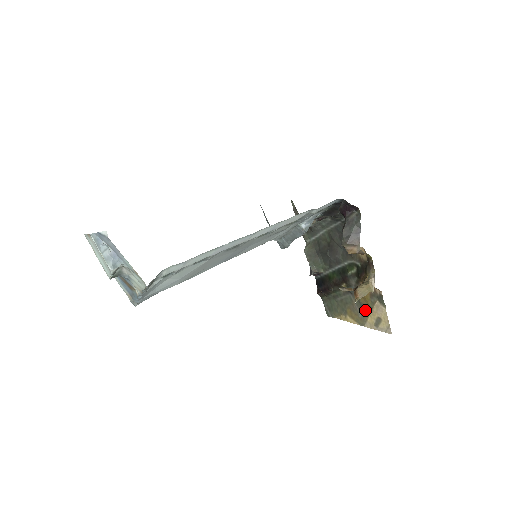
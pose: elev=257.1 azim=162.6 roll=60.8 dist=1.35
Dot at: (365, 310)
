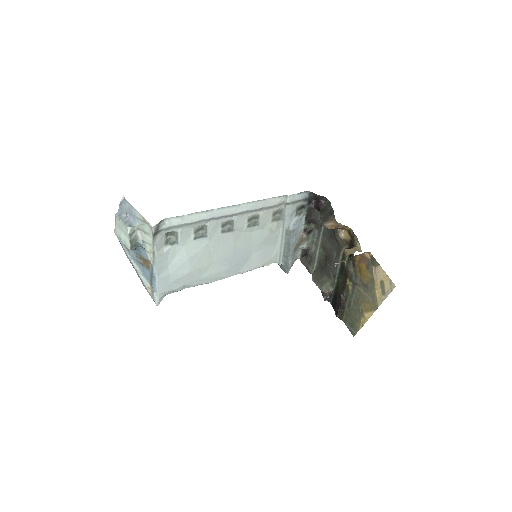
Dot at: (370, 288)
